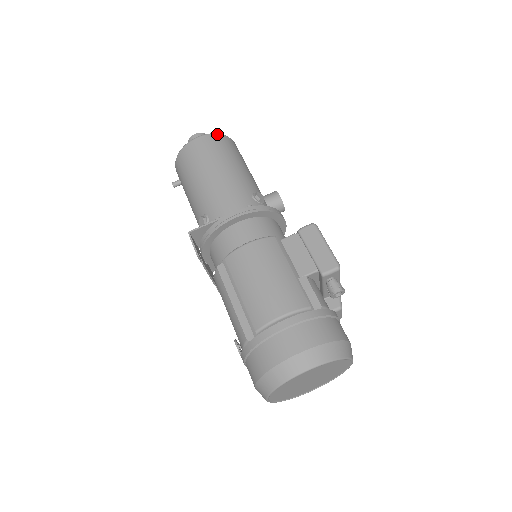
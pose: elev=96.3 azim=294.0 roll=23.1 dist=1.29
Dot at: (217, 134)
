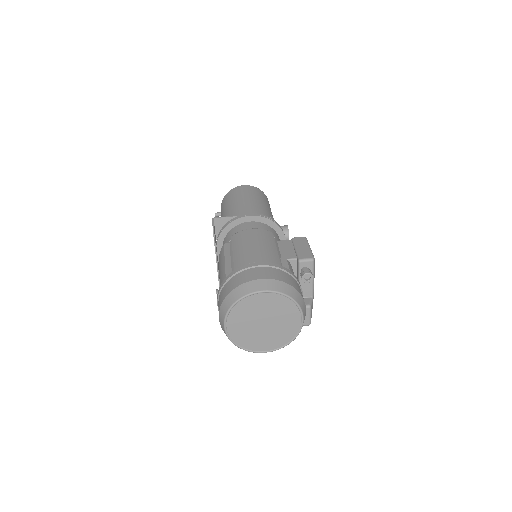
Dot at: (258, 188)
